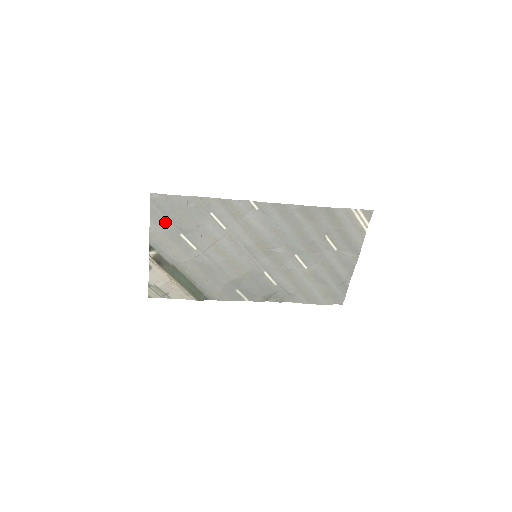
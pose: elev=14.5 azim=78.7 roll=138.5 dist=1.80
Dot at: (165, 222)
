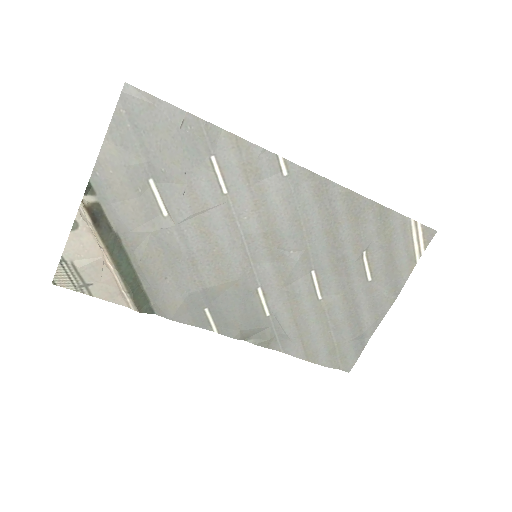
Dot at: (132, 147)
